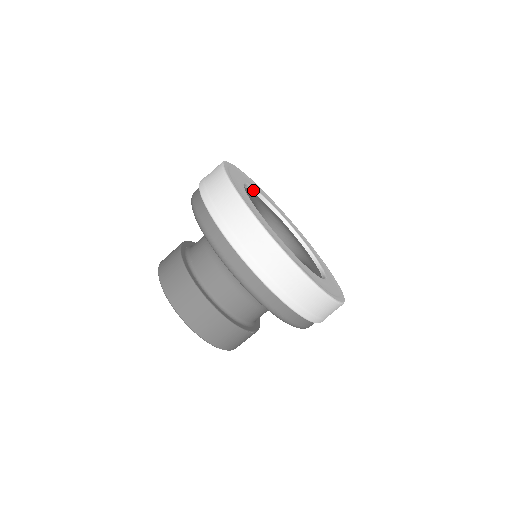
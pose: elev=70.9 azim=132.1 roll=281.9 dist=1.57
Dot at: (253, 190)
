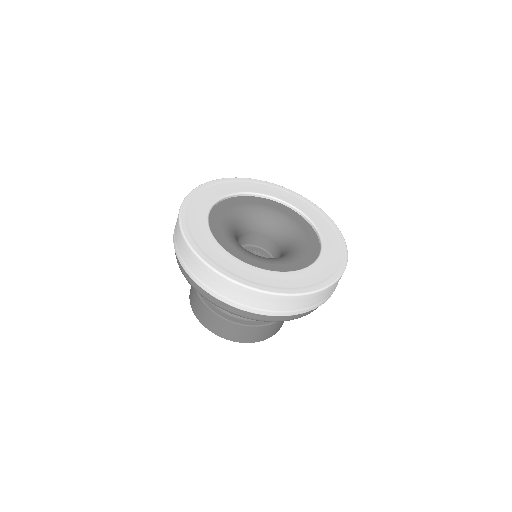
Dot at: (229, 197)
